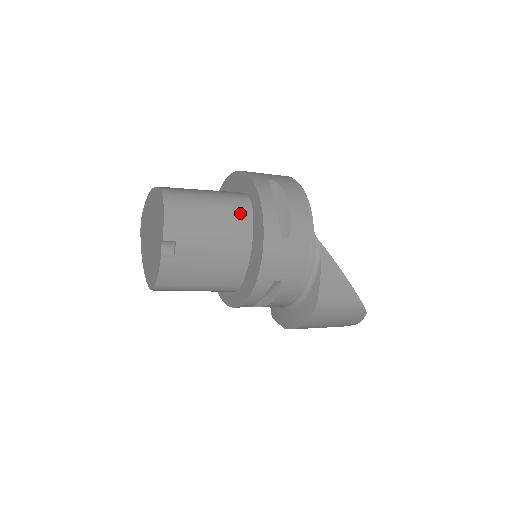
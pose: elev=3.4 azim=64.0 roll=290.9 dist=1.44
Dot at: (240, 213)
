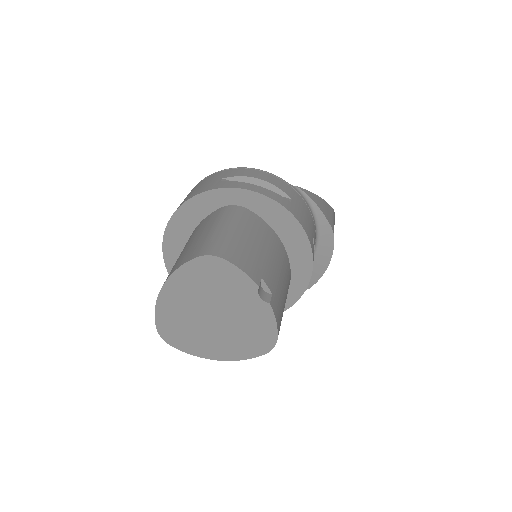
Dot at: (248, 218)
